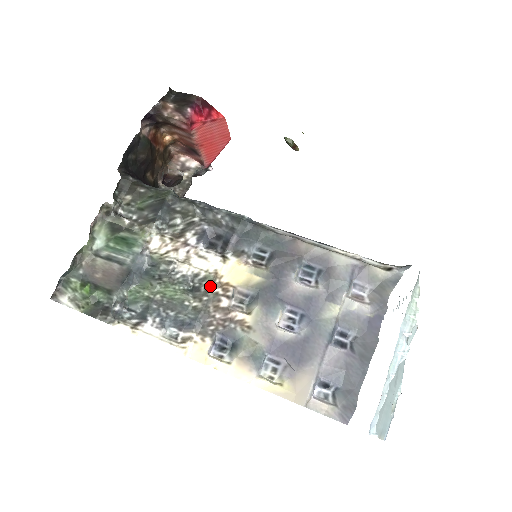
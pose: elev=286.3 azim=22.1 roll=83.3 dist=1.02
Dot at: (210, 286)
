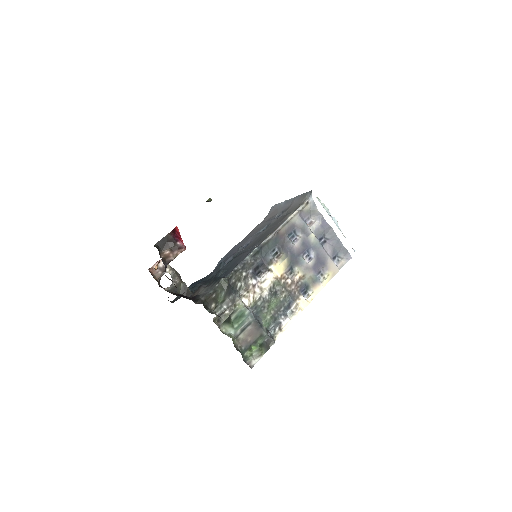
Dot at: (280, 284)
